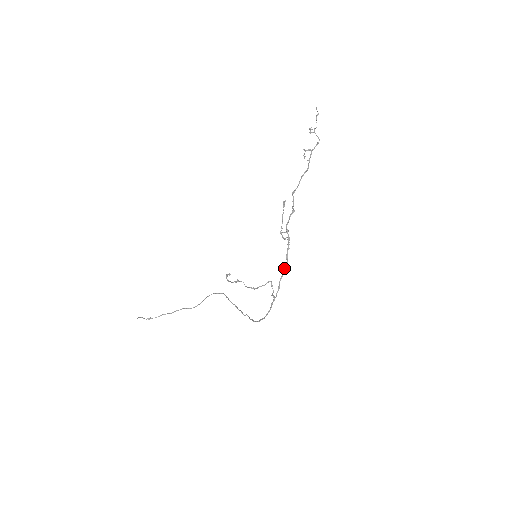
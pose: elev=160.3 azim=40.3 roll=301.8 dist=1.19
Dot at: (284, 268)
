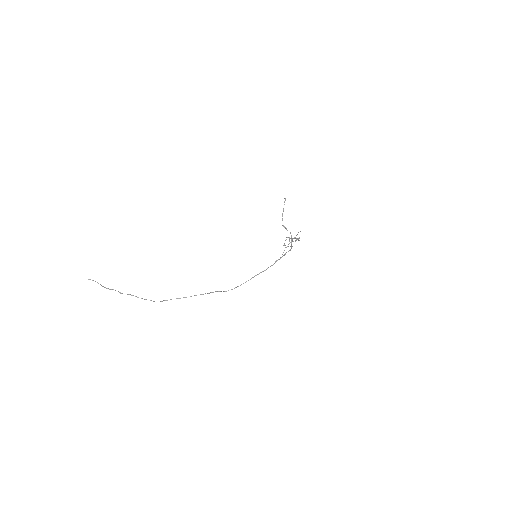
Dot at: (290, 249)
